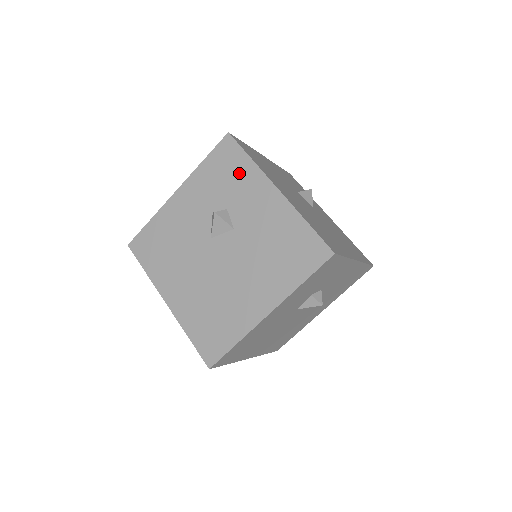
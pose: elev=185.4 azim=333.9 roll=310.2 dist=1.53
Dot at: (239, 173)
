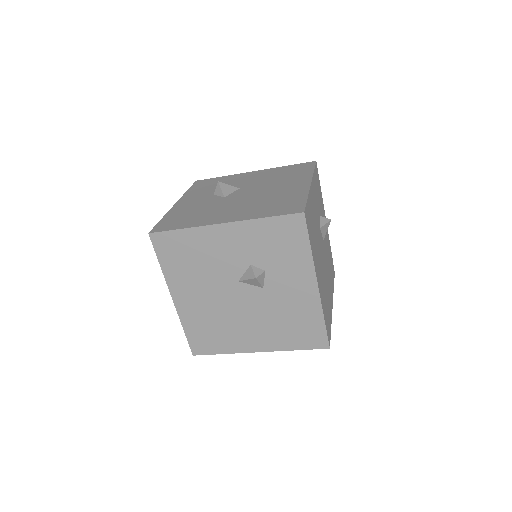
Dot at: (293, 252)
